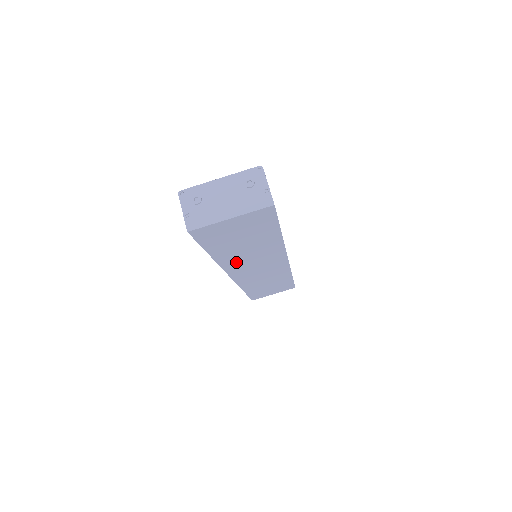
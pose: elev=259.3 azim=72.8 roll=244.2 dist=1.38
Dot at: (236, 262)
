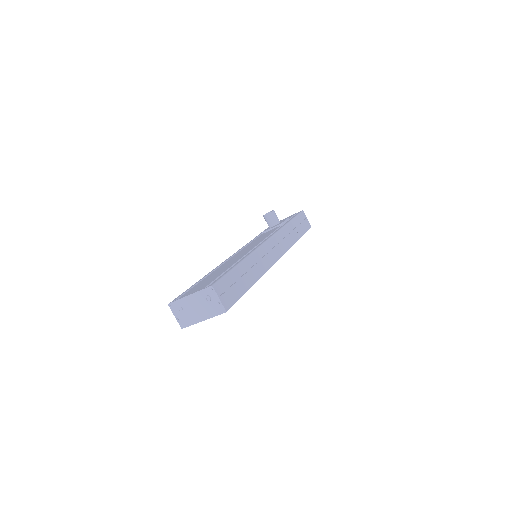
Dot at: occluded
